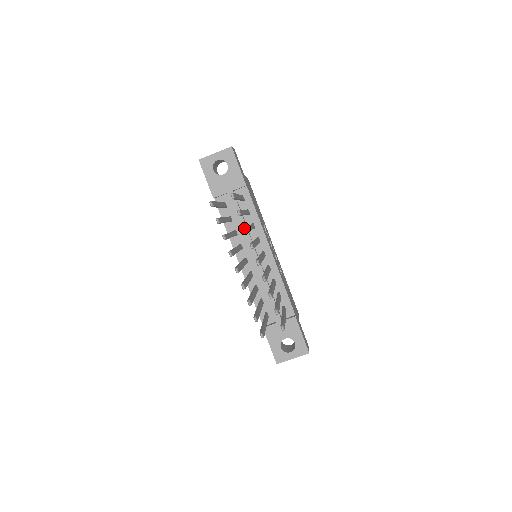
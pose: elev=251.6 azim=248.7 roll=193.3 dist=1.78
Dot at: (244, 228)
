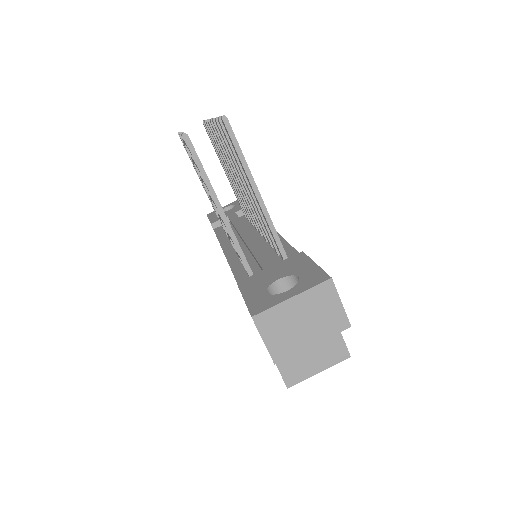
Dot at: (206, 120)
